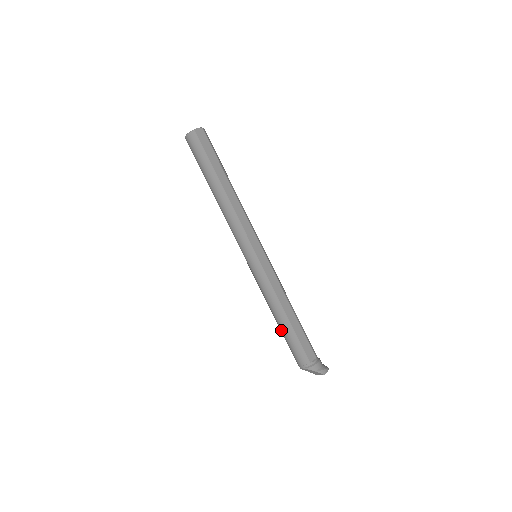
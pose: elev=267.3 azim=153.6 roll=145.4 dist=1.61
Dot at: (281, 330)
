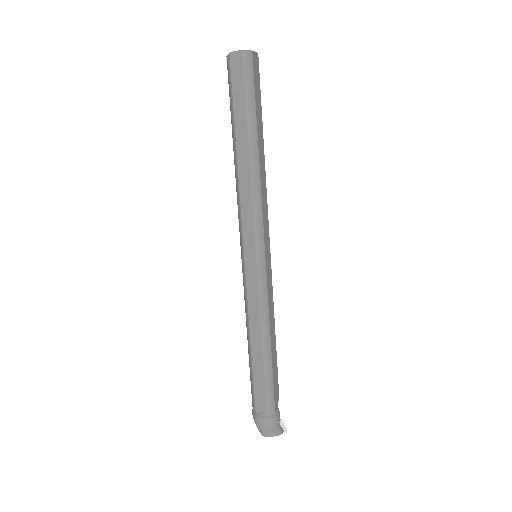
Dot at: occluded
